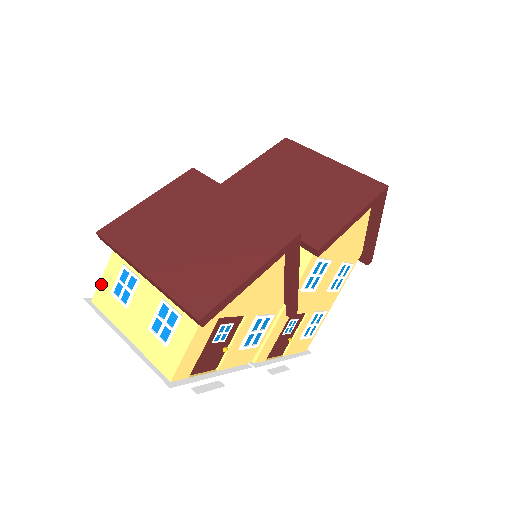
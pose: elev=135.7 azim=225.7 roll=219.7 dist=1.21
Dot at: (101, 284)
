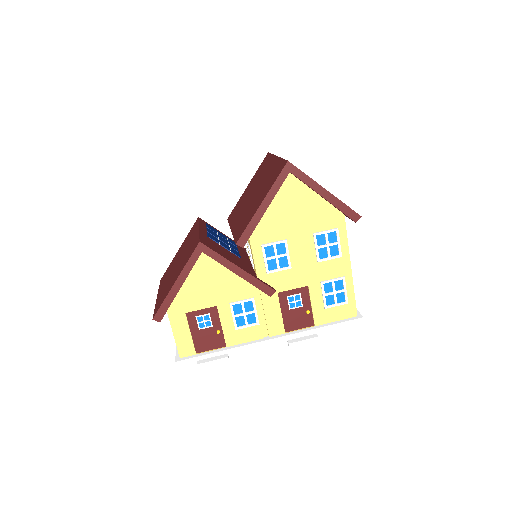
Dot at: occluded
